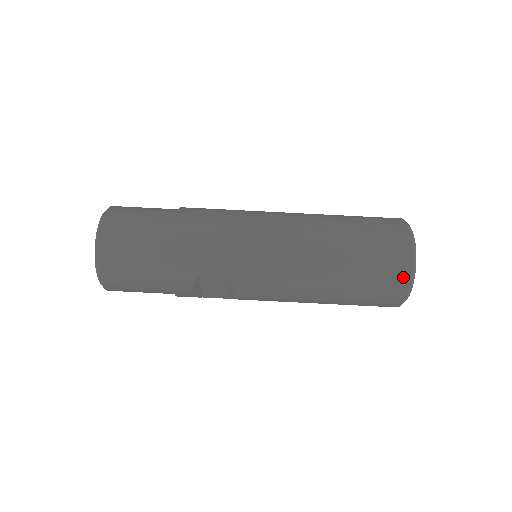
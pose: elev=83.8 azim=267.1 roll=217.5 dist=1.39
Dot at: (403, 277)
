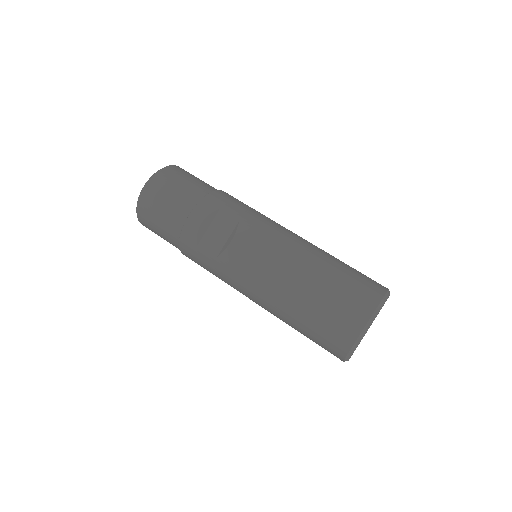
Dot at: (374, 296)
